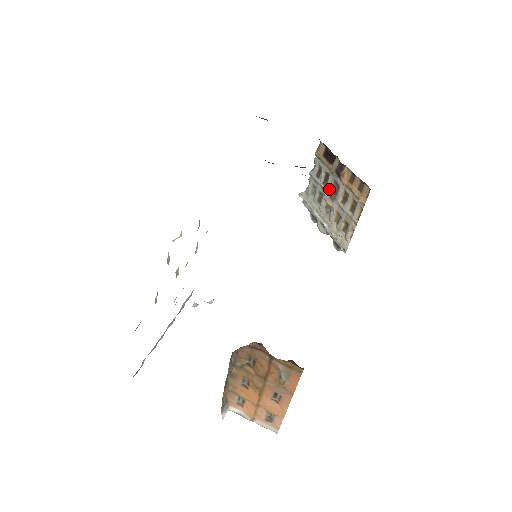
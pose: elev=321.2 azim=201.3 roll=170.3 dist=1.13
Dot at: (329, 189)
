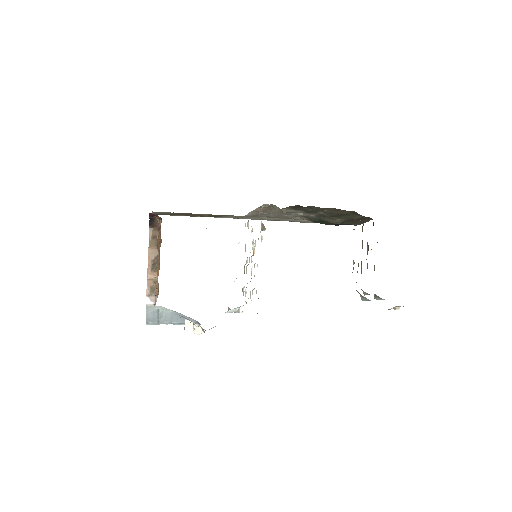
Dot at: (367, 249)
